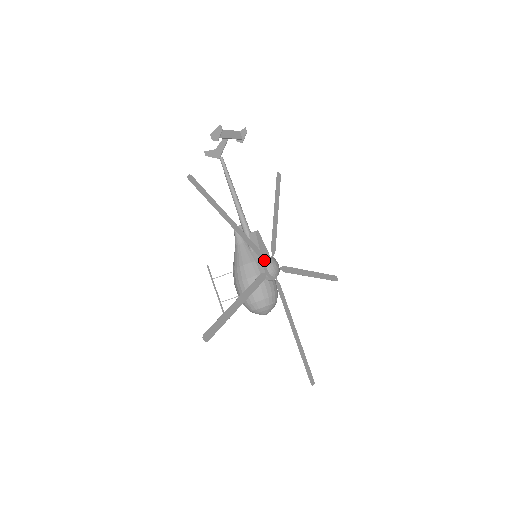
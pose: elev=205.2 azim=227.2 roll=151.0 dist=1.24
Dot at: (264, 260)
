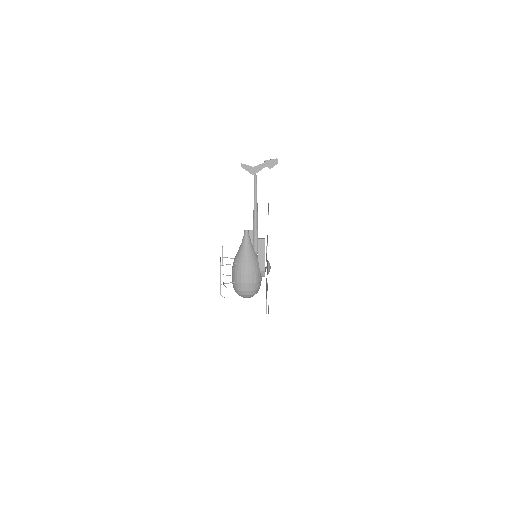
Dot at: occluded
